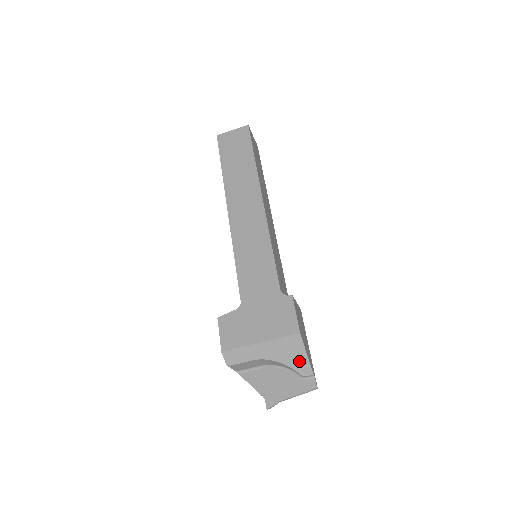
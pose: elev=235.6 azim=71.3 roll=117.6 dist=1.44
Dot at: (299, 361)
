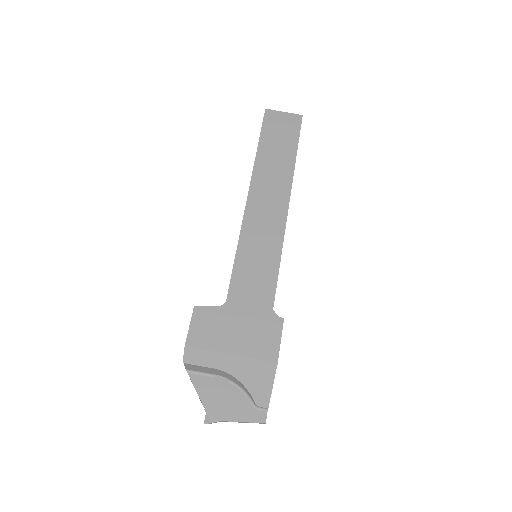
Dot at: (261, 389)
